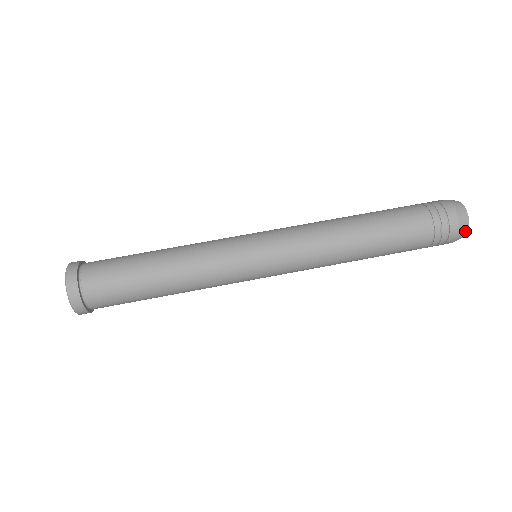
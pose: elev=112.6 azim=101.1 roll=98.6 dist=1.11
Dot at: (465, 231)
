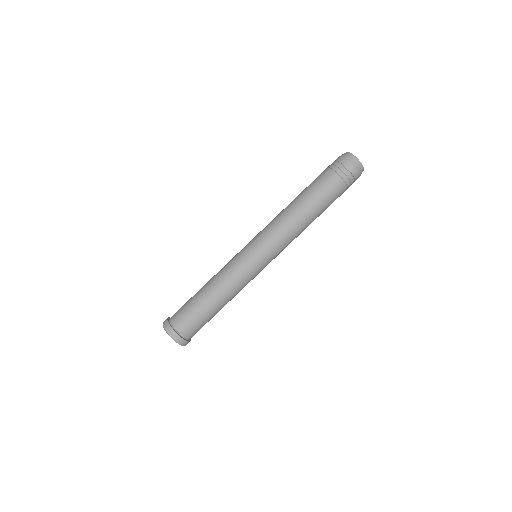
Dot at: (362, 170)
